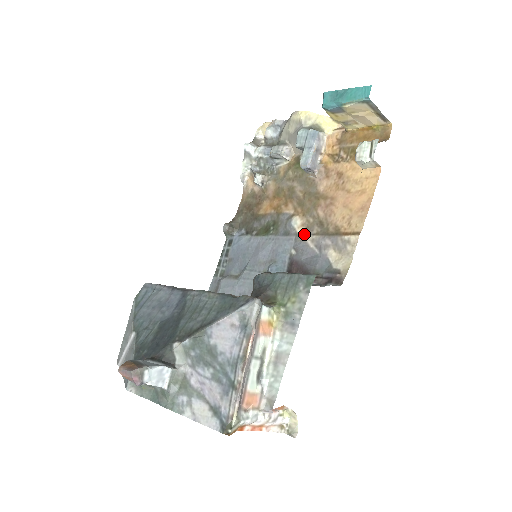
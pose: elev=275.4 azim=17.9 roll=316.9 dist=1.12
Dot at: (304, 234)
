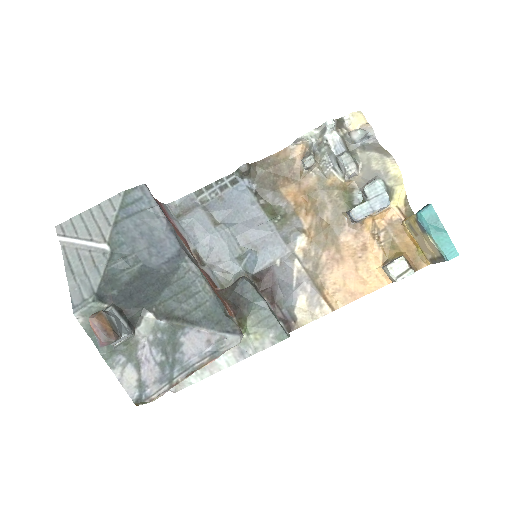
Dot at: (298, 258)
